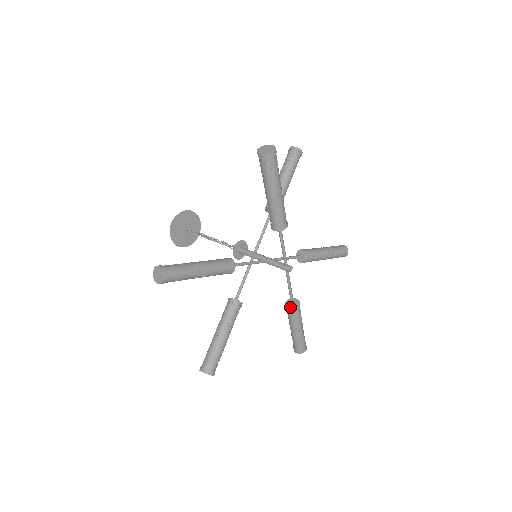
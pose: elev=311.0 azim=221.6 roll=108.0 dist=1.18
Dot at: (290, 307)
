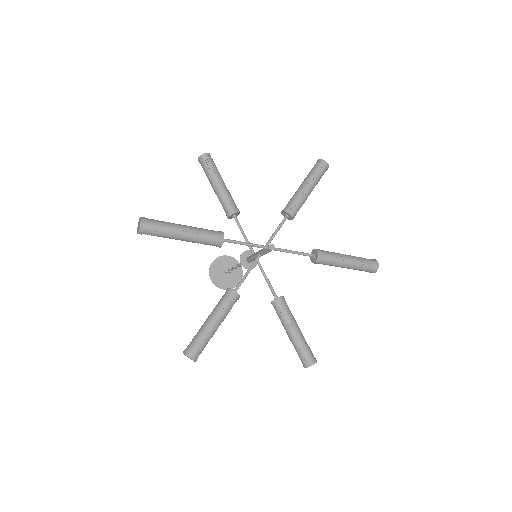
Dot at: (314, 261)
